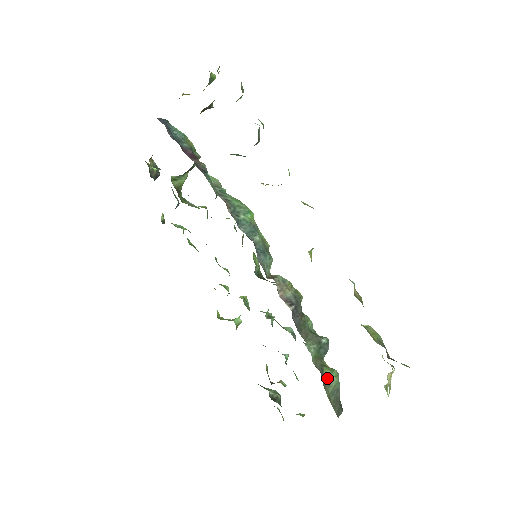
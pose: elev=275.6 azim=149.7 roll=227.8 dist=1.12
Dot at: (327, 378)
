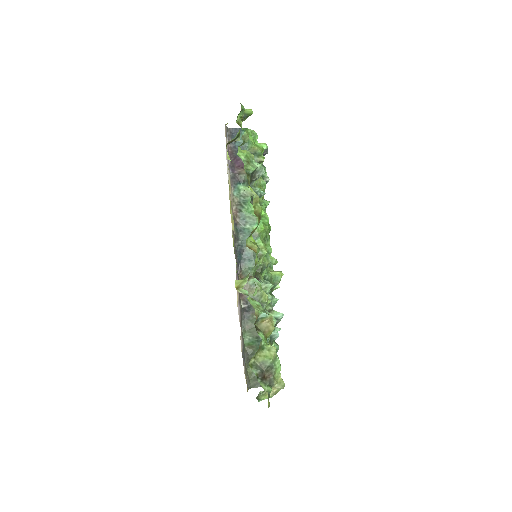
Dot at: occluded
